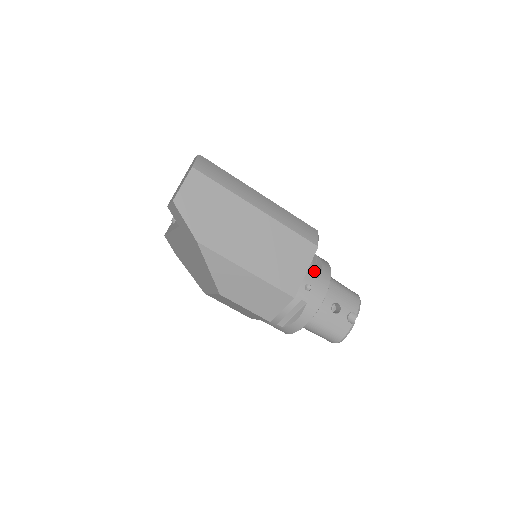
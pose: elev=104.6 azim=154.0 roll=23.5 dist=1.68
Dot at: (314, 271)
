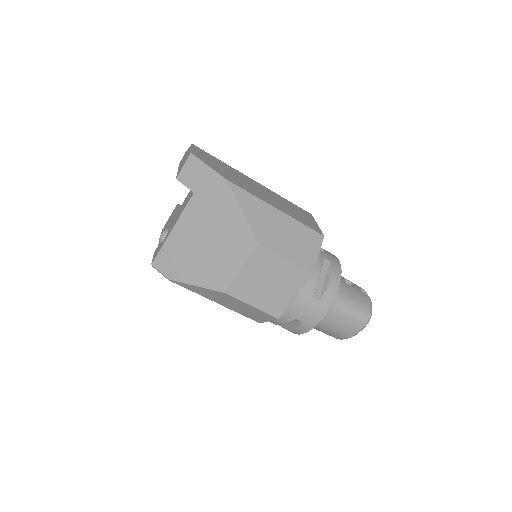
Dot at: occluded
